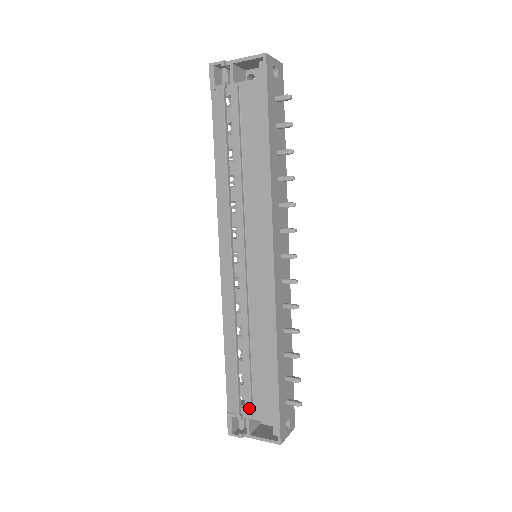
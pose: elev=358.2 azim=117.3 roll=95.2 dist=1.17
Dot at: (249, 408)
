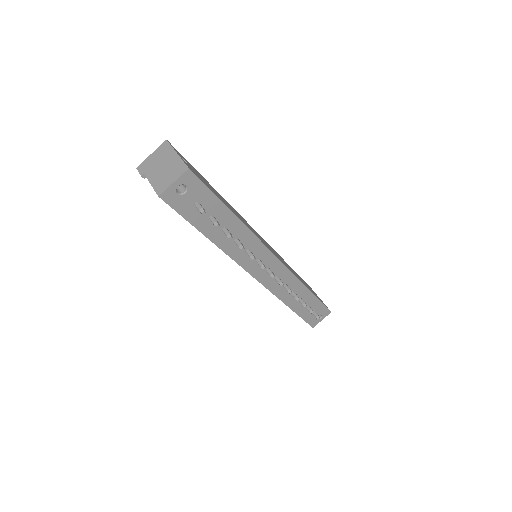
Dot at: occluded
